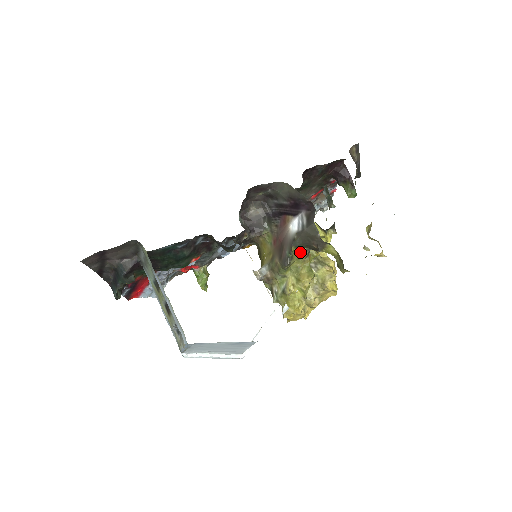
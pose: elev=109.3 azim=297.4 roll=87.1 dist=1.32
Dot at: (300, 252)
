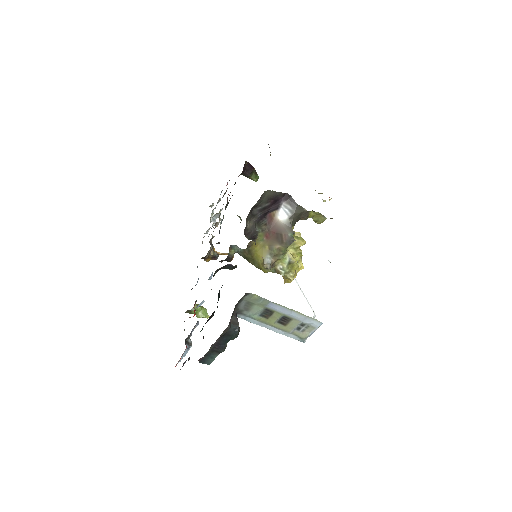
Dot at: occluded
